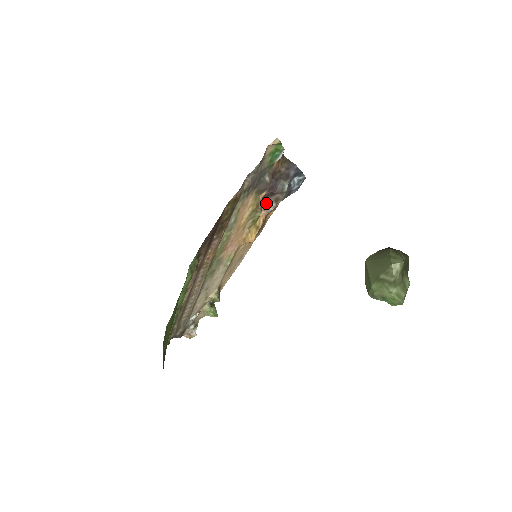
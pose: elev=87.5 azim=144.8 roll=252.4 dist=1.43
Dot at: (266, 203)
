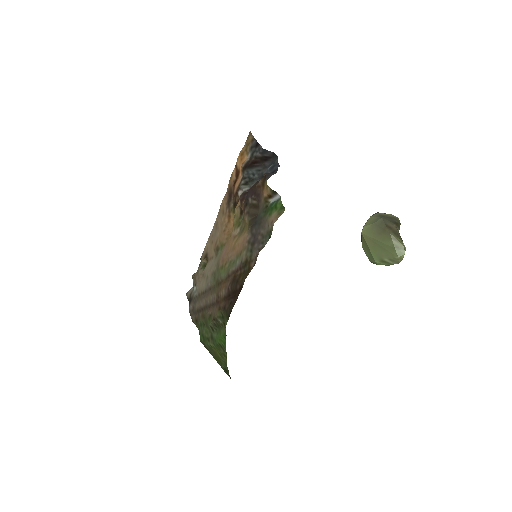
Dot at: (240, 195)
